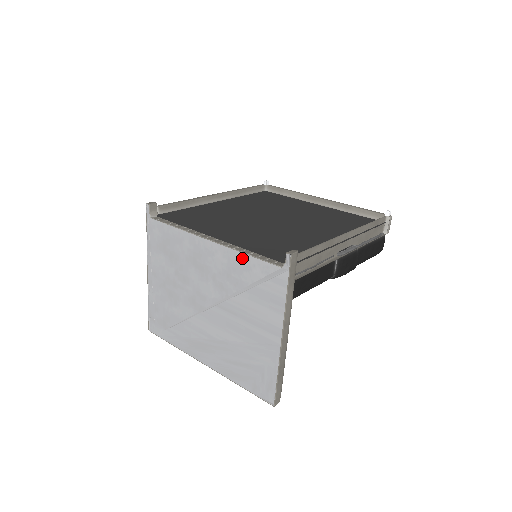
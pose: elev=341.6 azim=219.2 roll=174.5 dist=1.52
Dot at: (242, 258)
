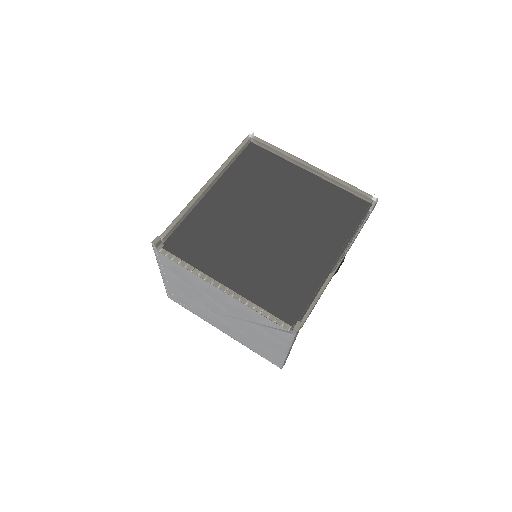
Dot at: (254, 312)
